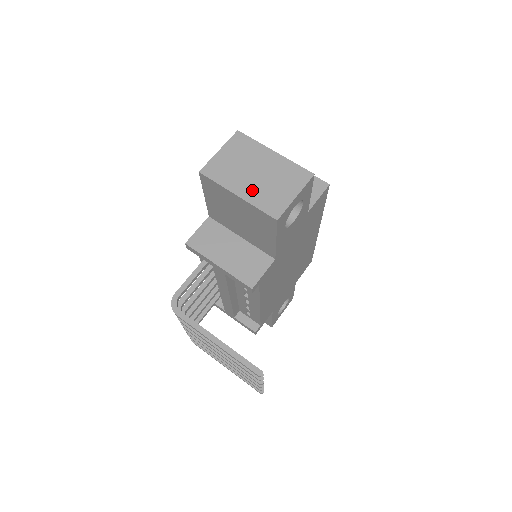
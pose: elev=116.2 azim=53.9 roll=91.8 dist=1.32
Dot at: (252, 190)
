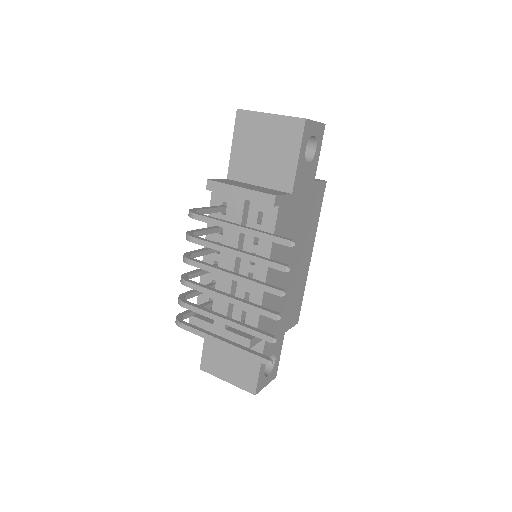
Dot at: occluded
